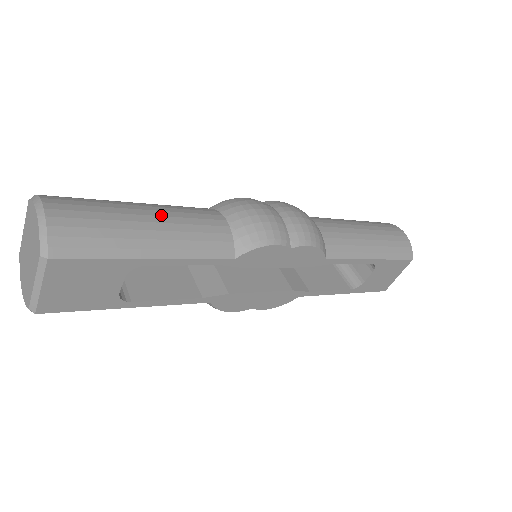
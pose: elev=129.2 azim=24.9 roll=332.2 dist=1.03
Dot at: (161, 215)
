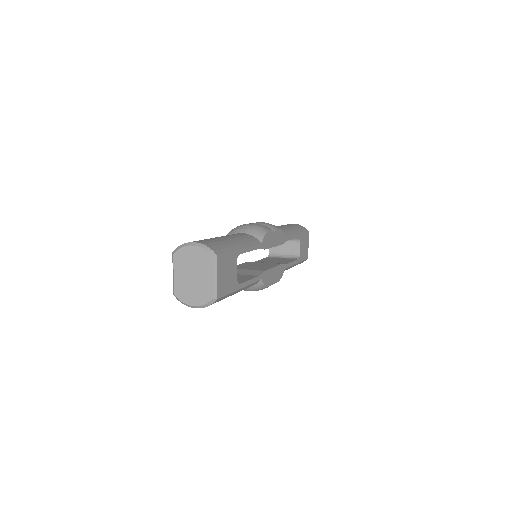
Dot at: (224, 236)
